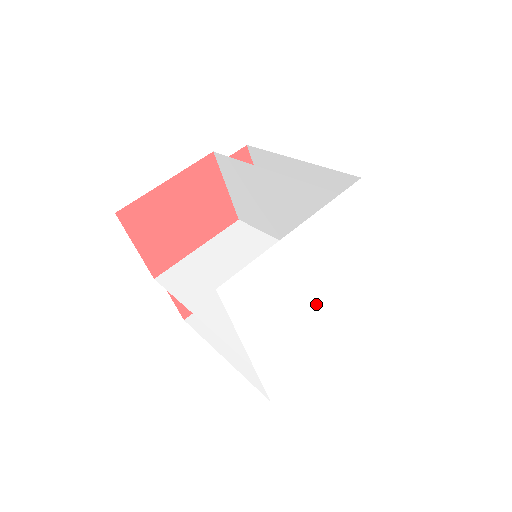
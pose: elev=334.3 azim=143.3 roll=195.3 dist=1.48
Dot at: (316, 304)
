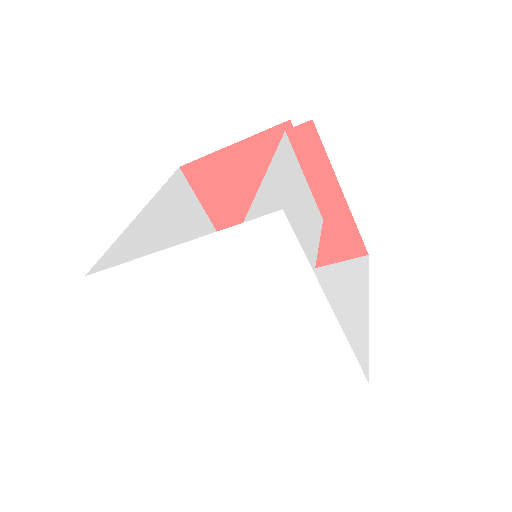
Dot at: (232, 340)
